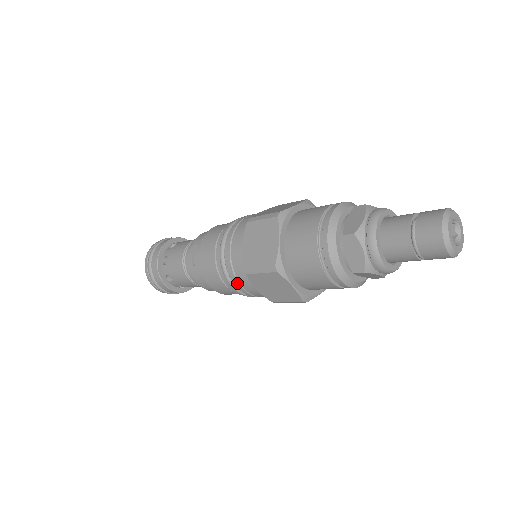
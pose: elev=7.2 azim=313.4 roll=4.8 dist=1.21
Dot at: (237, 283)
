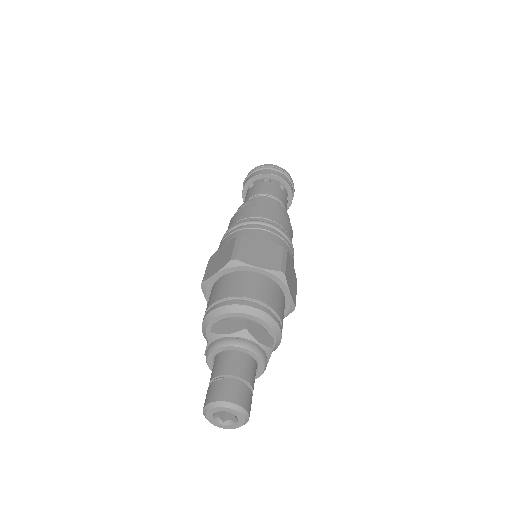
Dot at: occluded
